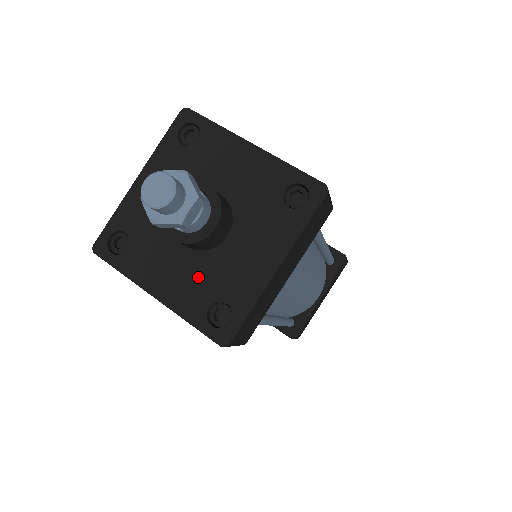
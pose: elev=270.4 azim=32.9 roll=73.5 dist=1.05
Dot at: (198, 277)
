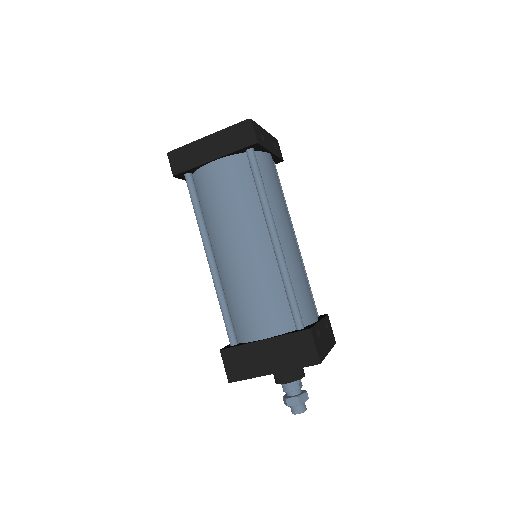
Dot at: occluded
